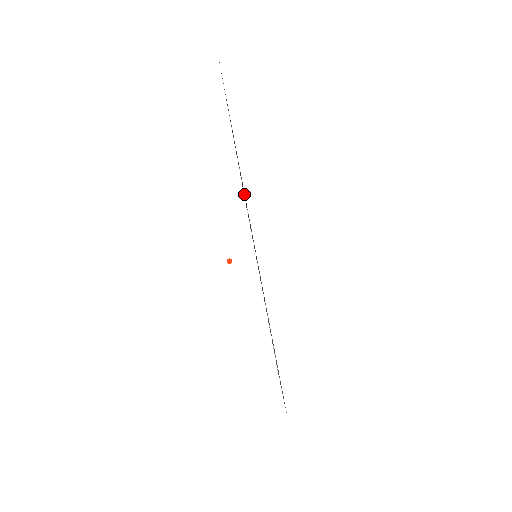
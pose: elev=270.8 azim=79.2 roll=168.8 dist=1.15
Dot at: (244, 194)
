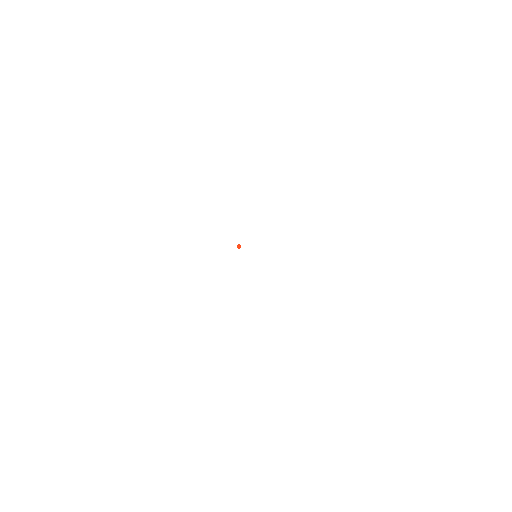
Dot at: occluded
